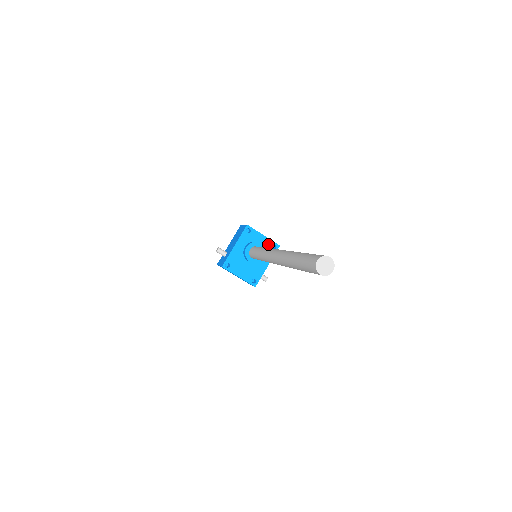
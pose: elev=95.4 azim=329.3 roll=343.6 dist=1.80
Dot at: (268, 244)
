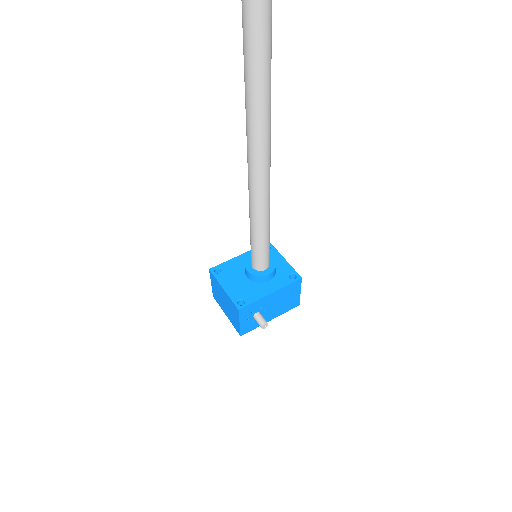
Dot at: (286, 270)
